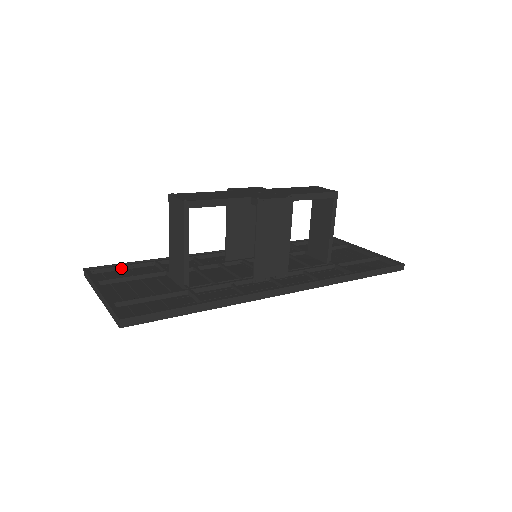
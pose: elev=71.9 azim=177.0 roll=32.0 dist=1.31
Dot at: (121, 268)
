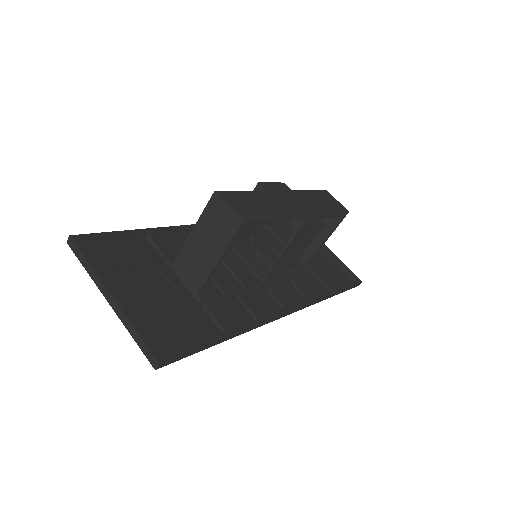
Dot at: (111, 238)
